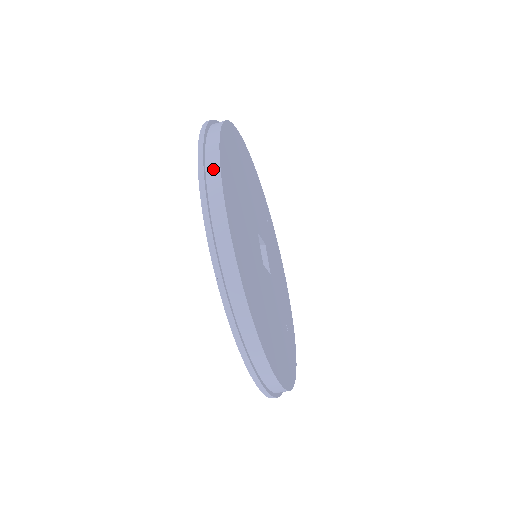
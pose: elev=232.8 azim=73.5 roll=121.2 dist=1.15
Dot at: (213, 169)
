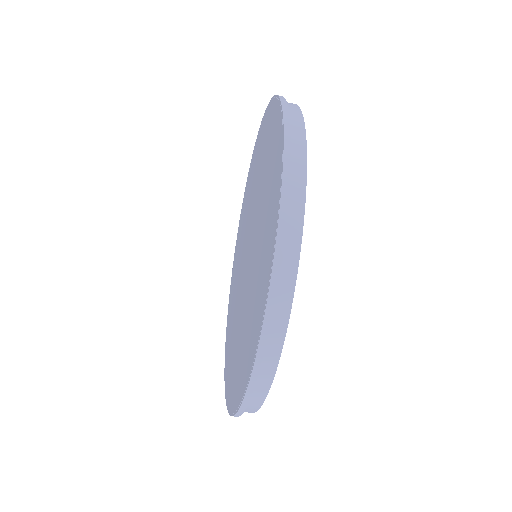
Dot at: (290, 103)
